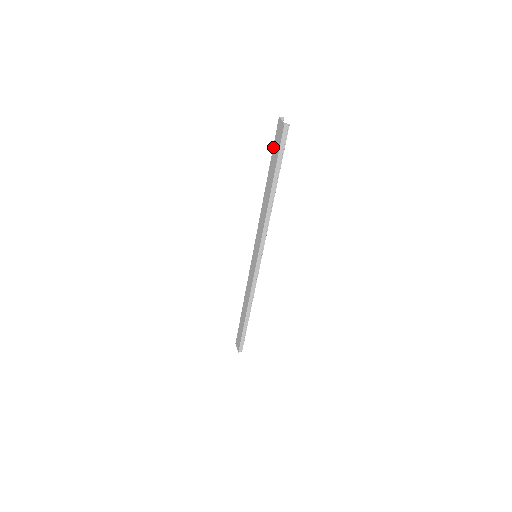
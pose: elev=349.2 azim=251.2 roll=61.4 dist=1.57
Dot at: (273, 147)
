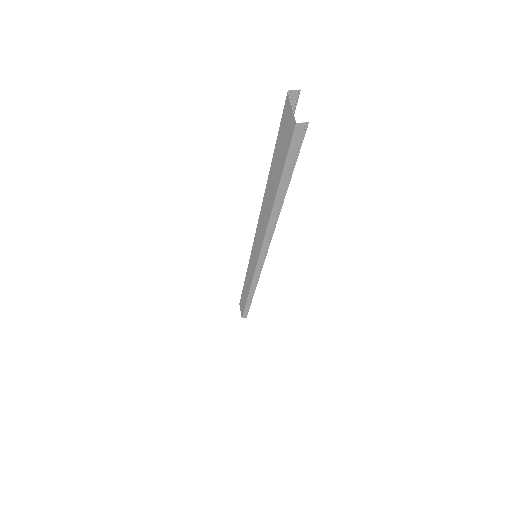
Dot at: occluded
